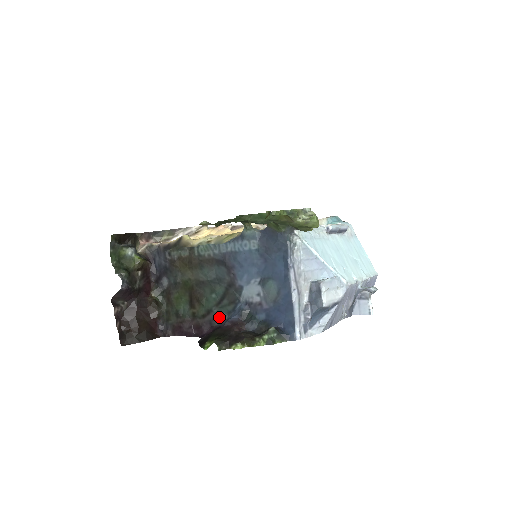
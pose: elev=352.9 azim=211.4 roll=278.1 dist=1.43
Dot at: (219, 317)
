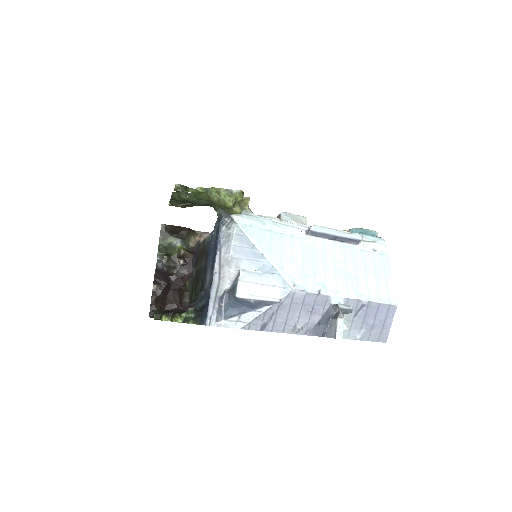
Dot at: occluded
